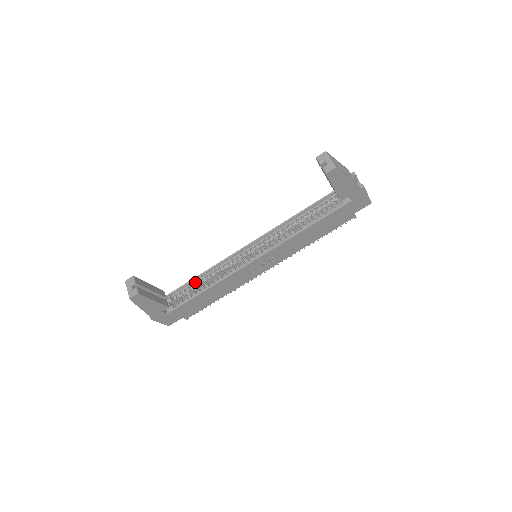
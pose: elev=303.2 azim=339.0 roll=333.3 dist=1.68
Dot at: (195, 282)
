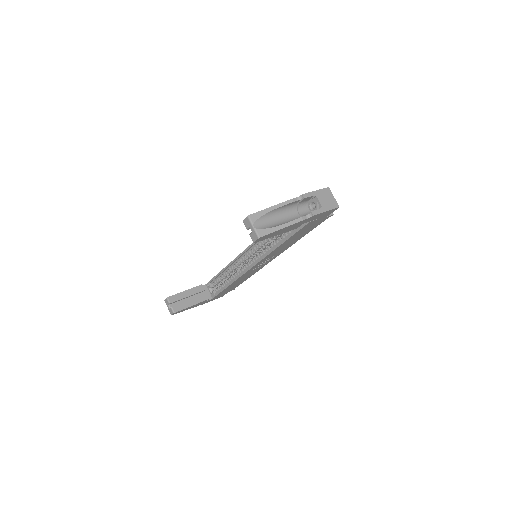
Dot at: (221, 275)
